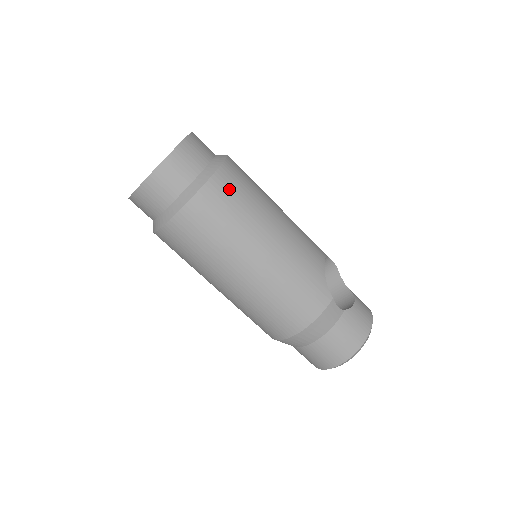
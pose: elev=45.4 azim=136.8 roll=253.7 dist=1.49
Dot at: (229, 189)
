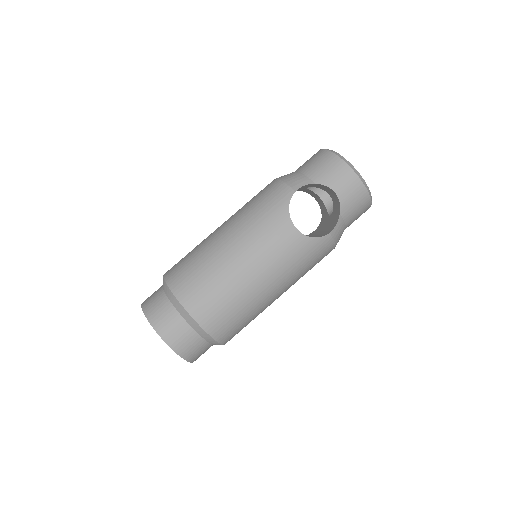
Dot at: (222, 322)
